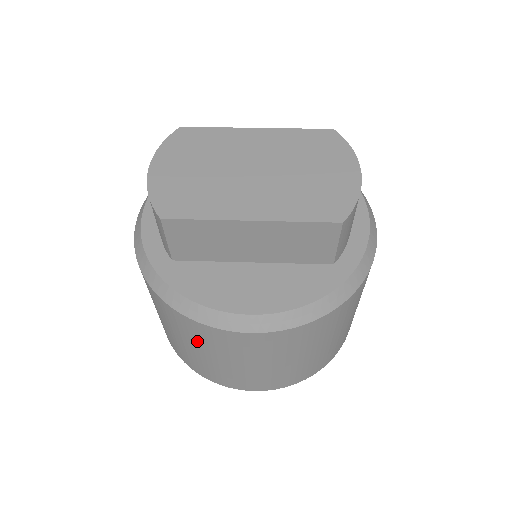
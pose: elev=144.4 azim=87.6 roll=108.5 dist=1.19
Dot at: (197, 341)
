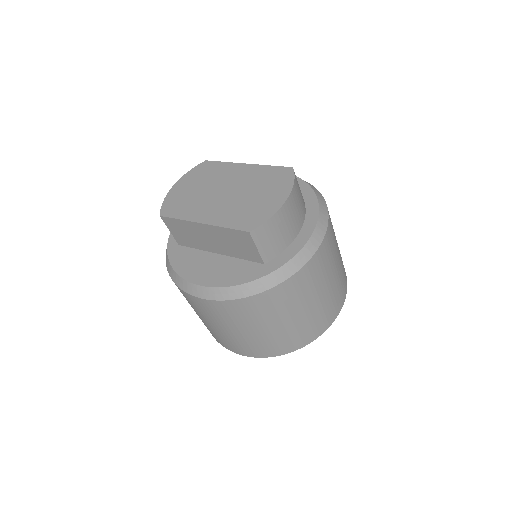
Dot at: occluded
